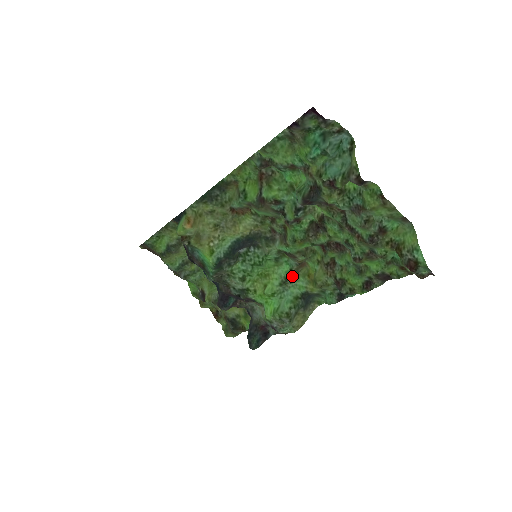
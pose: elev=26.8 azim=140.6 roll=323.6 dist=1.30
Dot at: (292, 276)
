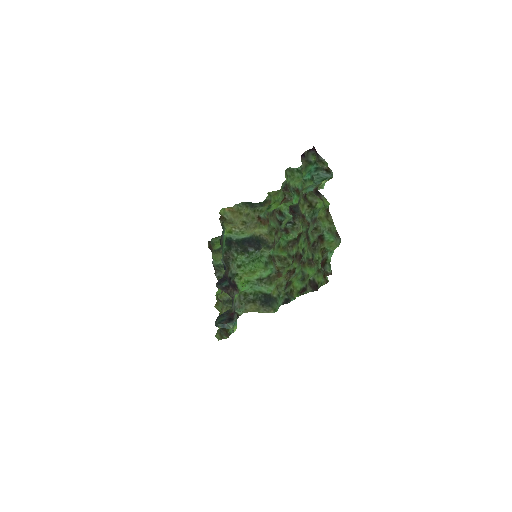
Dot at: (269, 279)
